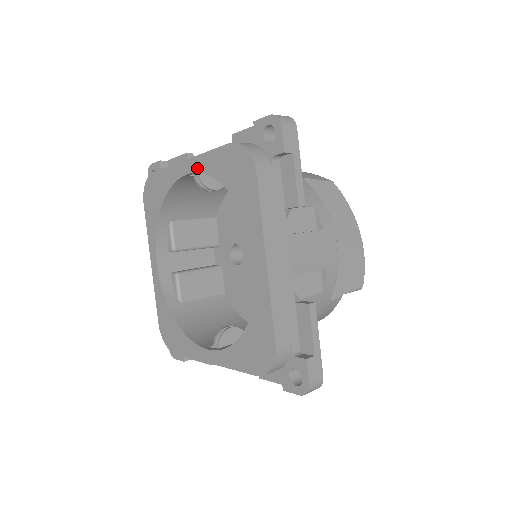
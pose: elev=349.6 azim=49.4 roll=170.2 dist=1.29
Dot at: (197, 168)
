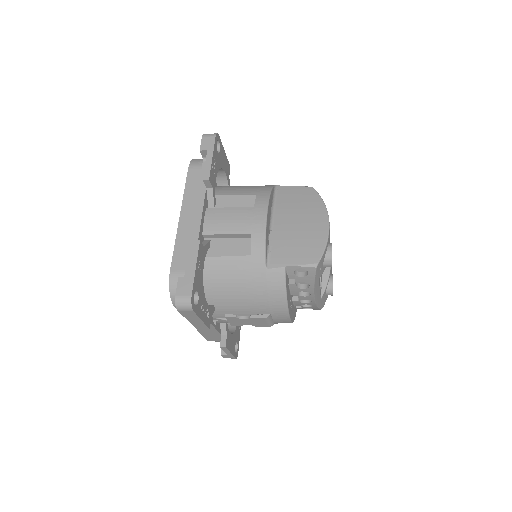
Dot at: occluded
